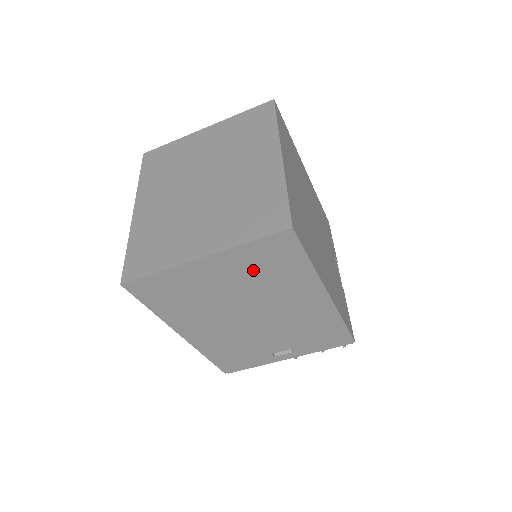
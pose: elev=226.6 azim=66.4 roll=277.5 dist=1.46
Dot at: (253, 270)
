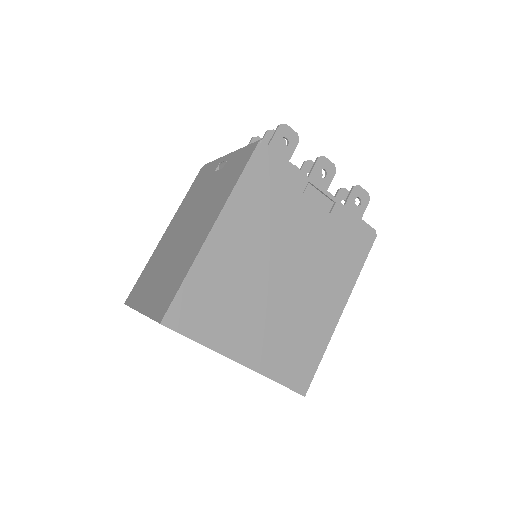
Dot at: occluded
